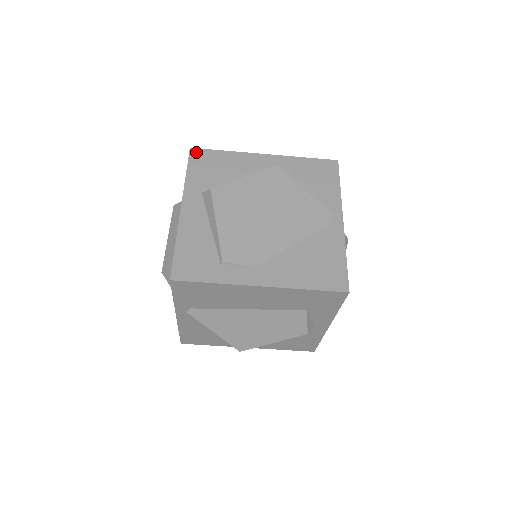
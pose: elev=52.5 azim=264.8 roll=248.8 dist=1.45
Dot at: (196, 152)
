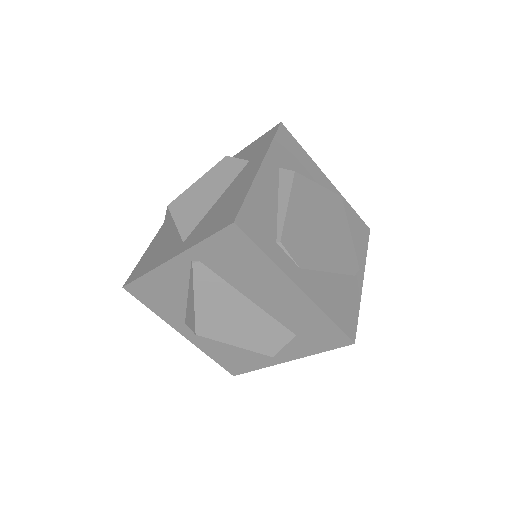
Dot at: (284, 130)
